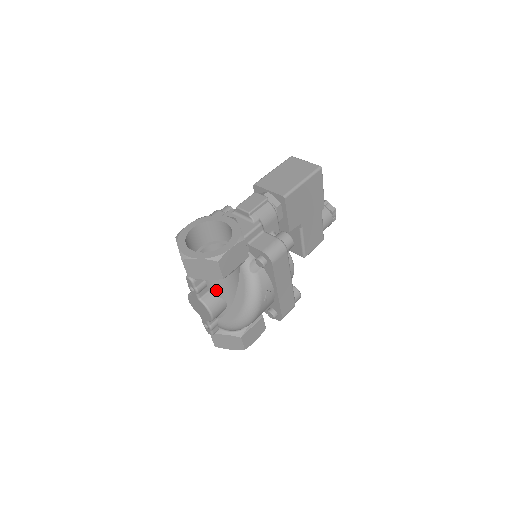
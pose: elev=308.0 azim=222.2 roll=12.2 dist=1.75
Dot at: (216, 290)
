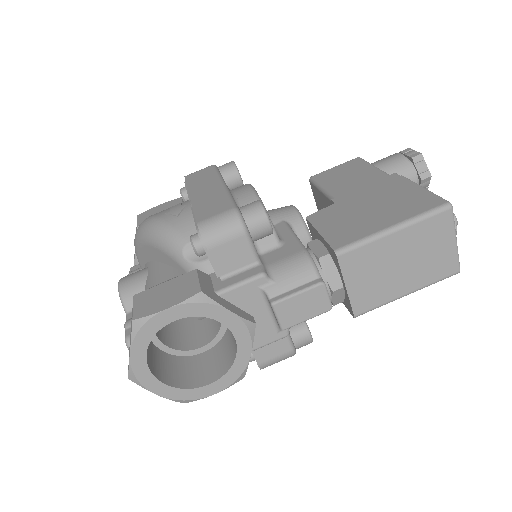
Dot at: occluded
